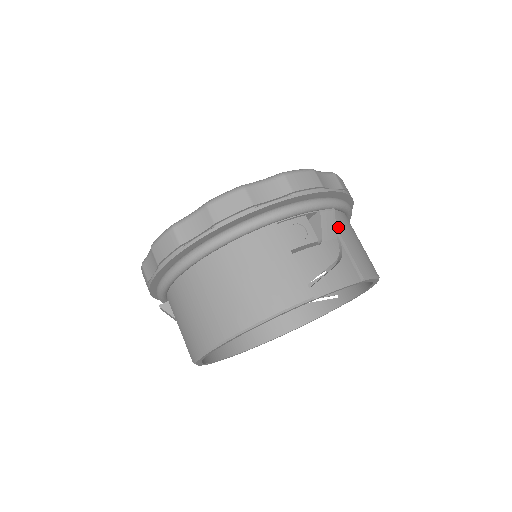
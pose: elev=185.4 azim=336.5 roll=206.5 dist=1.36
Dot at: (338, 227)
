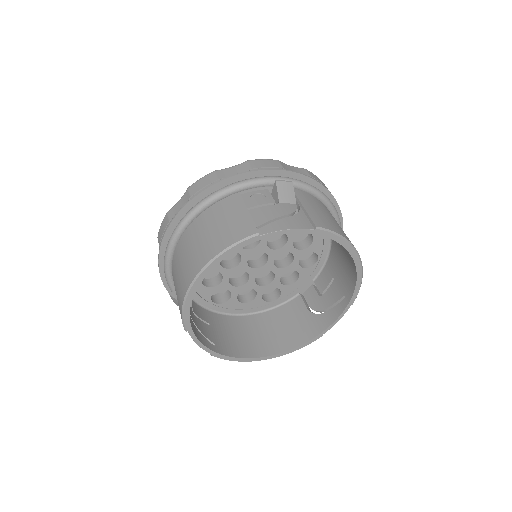
Dot at: (299, 198)
